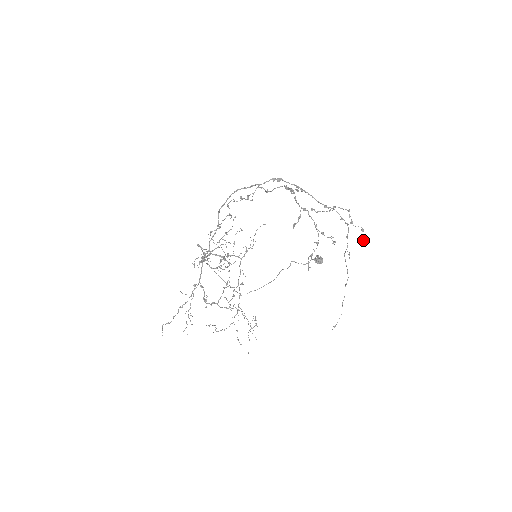
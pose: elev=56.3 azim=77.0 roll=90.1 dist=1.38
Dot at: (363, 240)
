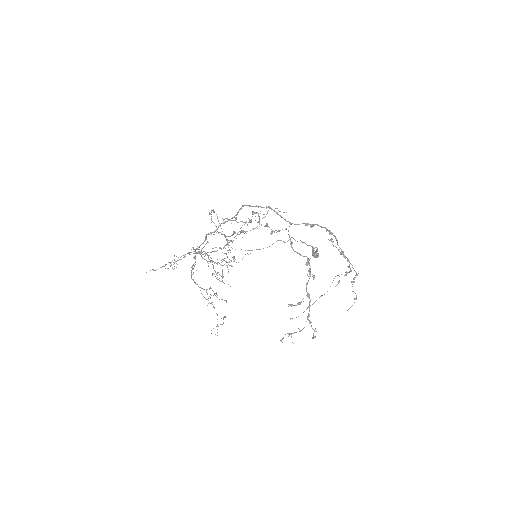
Dot at: (349, 308)
